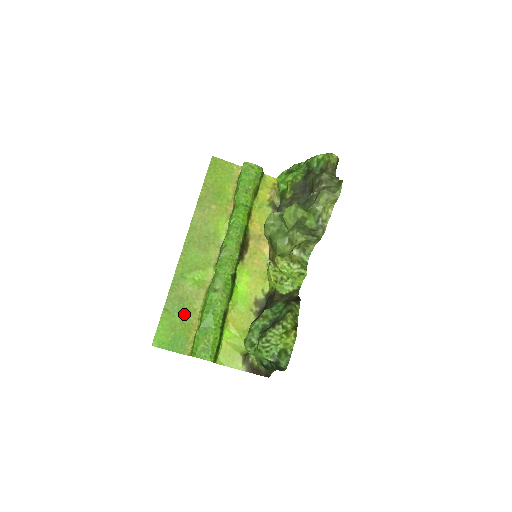
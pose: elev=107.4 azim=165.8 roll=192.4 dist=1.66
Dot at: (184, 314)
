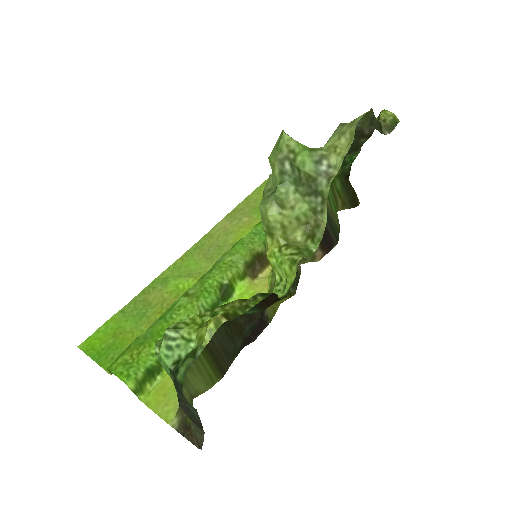
Dot at: (140, 322)
